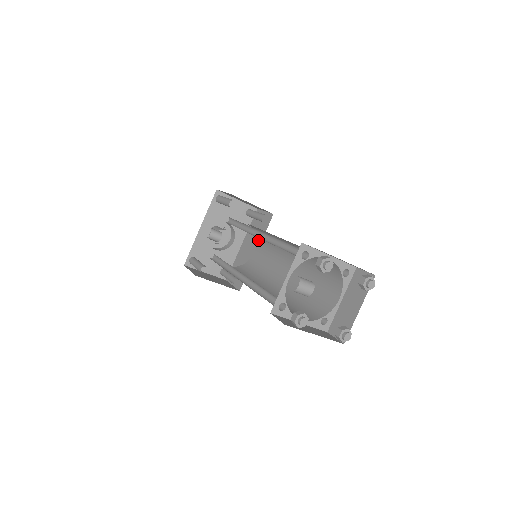
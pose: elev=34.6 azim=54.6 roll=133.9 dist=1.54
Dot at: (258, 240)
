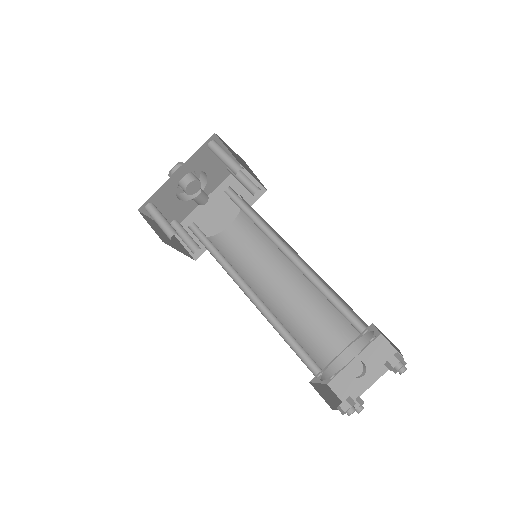
Dot at: (242, 216)
